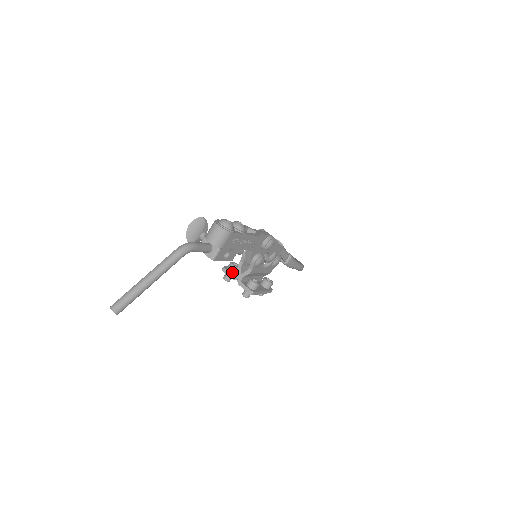
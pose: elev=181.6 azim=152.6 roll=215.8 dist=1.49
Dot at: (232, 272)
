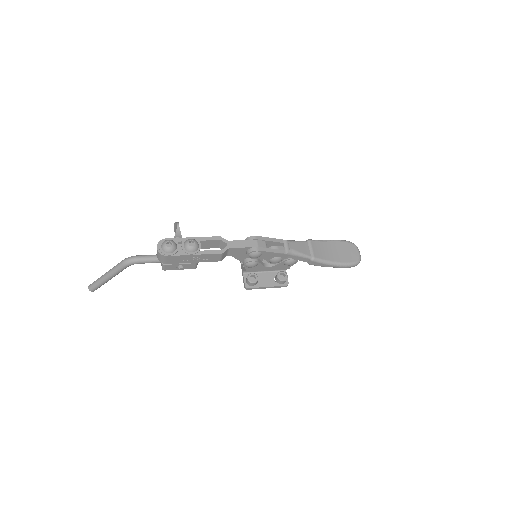
Dot at: occluded
